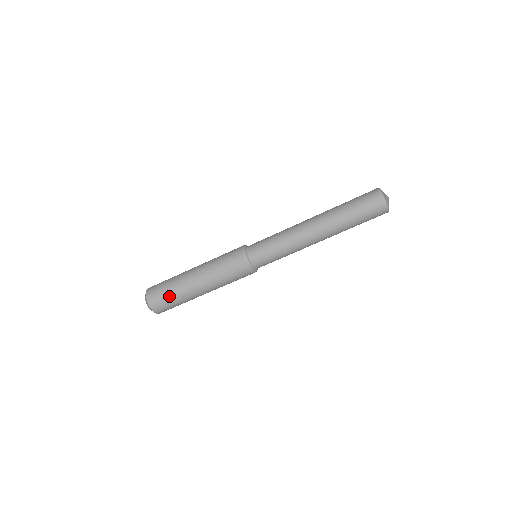
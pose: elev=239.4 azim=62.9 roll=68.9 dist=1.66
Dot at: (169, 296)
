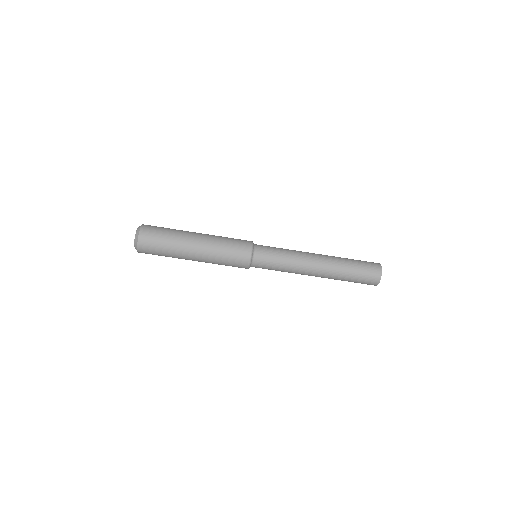
Dot at: (162, 248)
